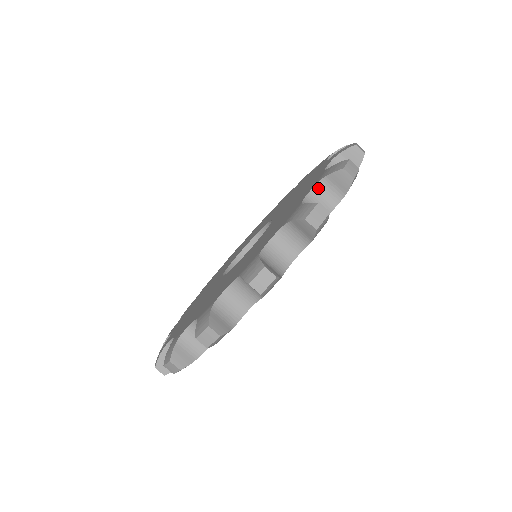
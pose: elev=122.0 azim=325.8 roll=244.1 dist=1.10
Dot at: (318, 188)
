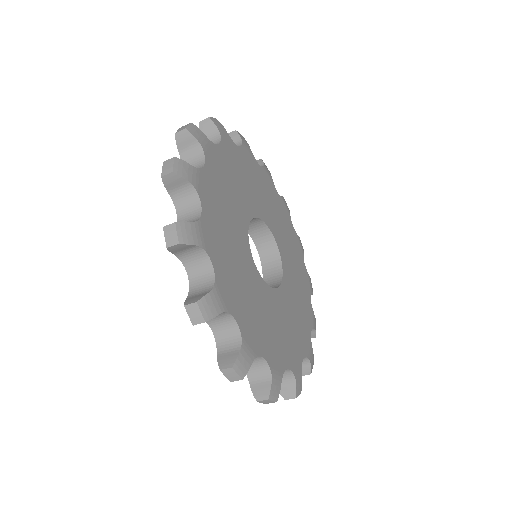
Dot at: occluded
